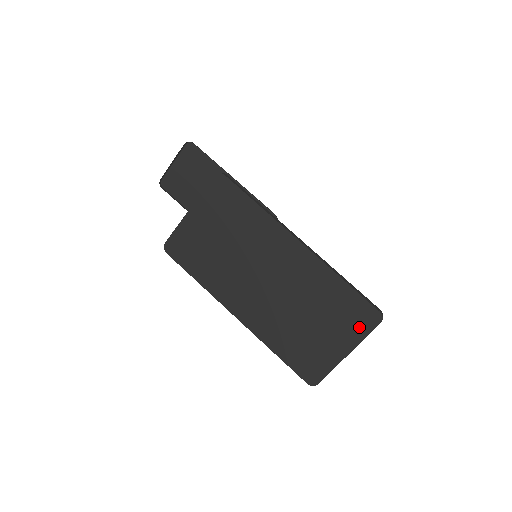
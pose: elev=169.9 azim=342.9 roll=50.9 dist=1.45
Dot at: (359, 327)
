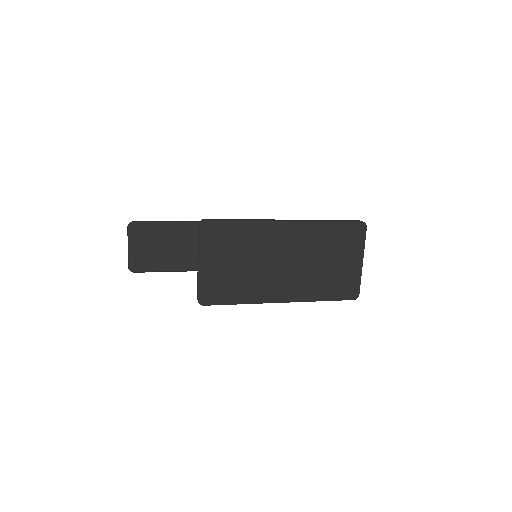
Dot at: (357, 240)
